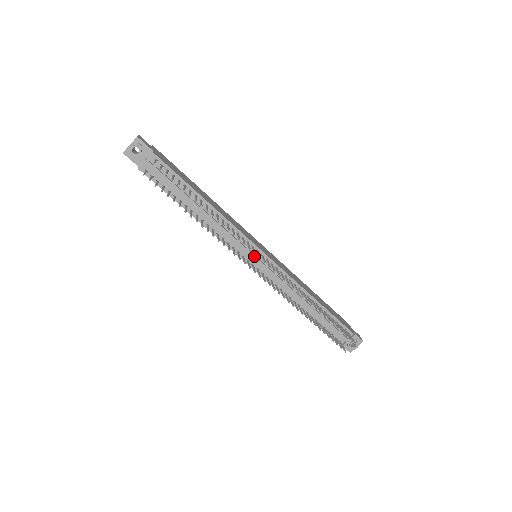
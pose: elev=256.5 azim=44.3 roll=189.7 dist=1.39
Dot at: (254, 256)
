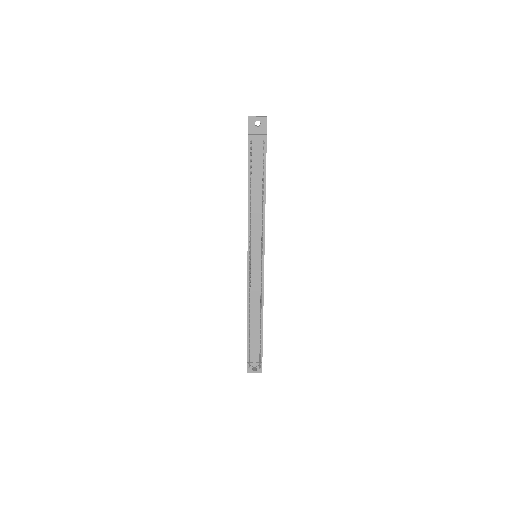
Dot at: (257, 255)
